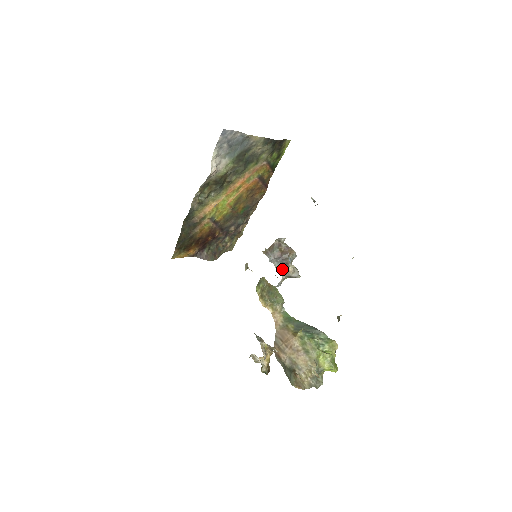
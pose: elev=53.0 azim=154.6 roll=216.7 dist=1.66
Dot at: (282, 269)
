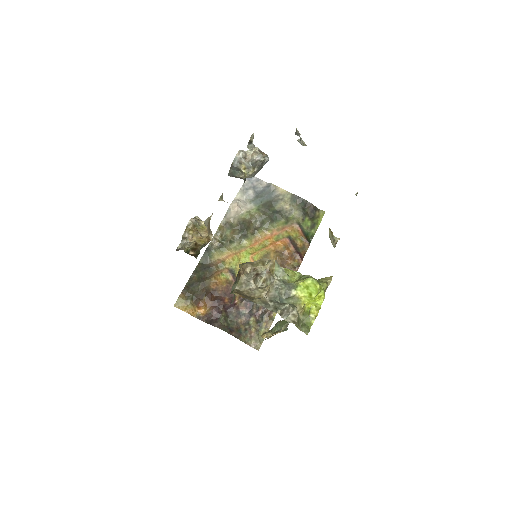
Dot at: (244, 153)
